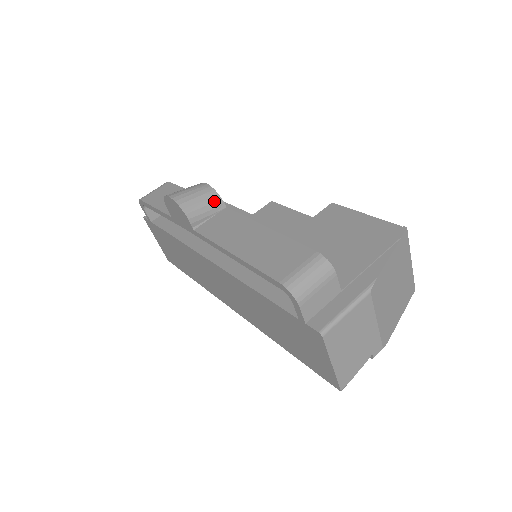
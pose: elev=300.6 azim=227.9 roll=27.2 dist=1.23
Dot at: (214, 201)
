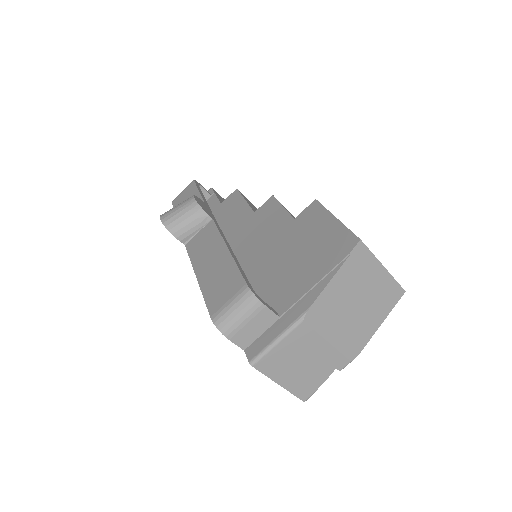
Dot at: (198, 216)
